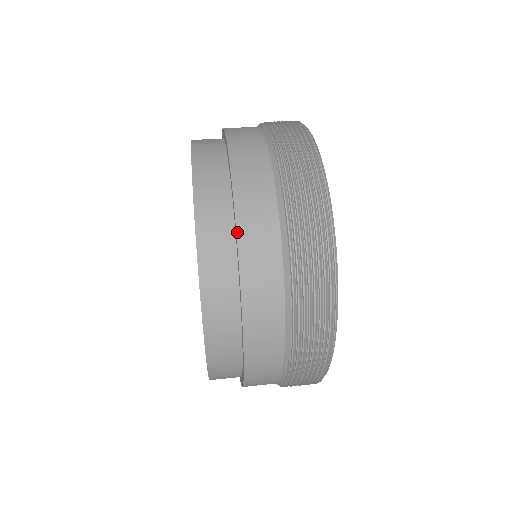
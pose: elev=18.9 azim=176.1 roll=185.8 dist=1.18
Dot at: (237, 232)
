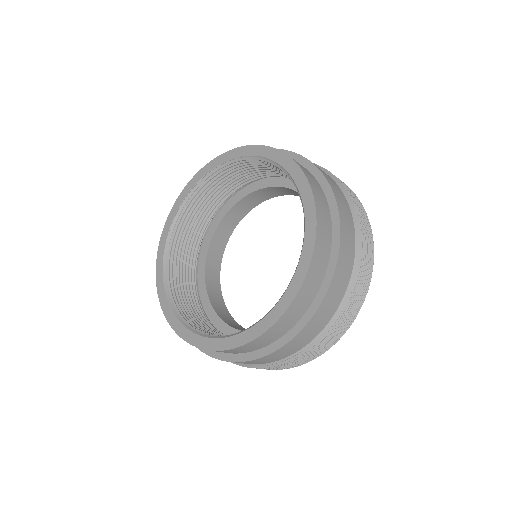
Dot at: (339, 255)
